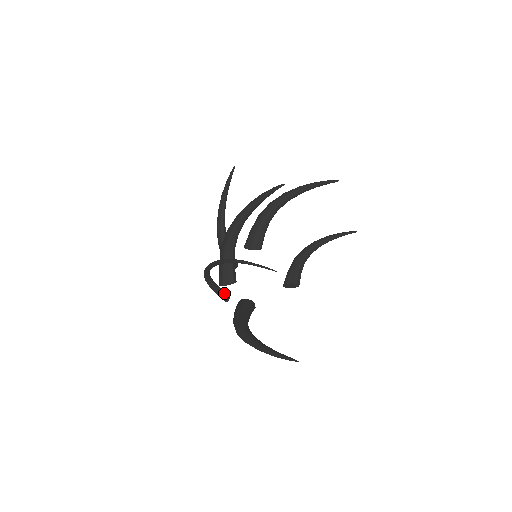
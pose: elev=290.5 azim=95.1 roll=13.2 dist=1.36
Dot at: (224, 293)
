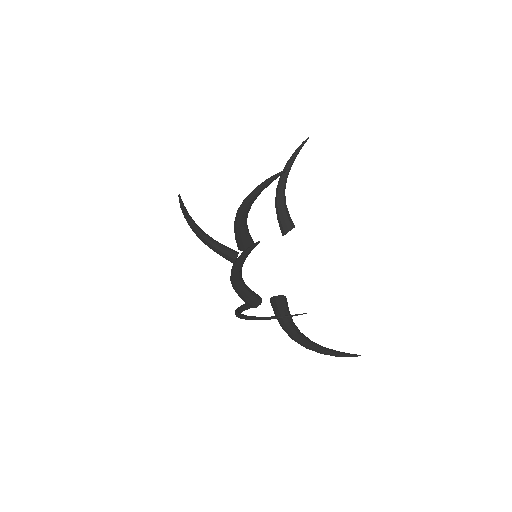
Dot at: occluded
